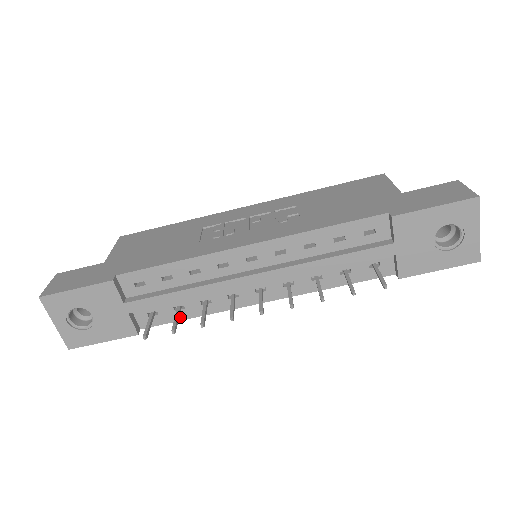
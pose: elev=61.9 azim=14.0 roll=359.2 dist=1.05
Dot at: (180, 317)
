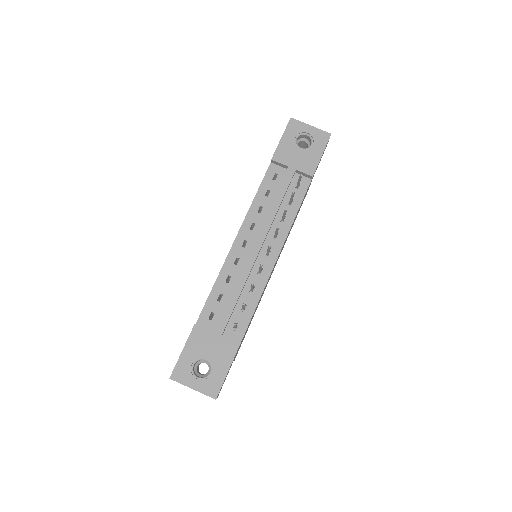
Dot at: (250, 313)
